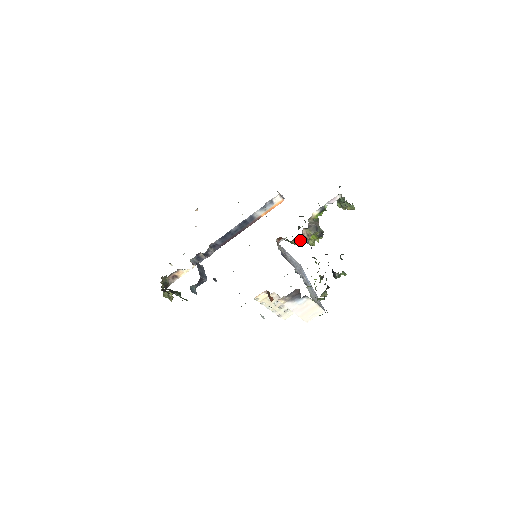
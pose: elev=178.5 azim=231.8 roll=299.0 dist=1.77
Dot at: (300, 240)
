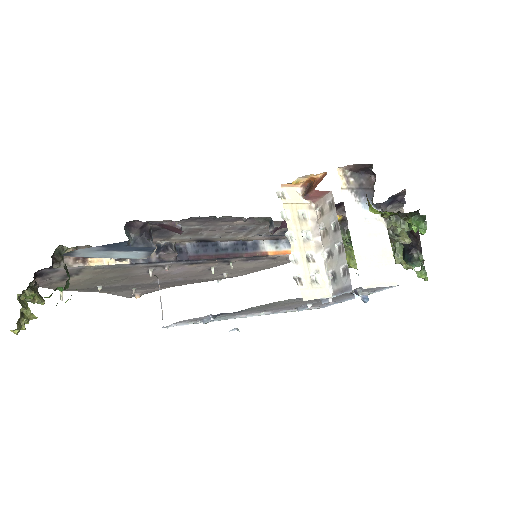
Dot at: (347, 226)
